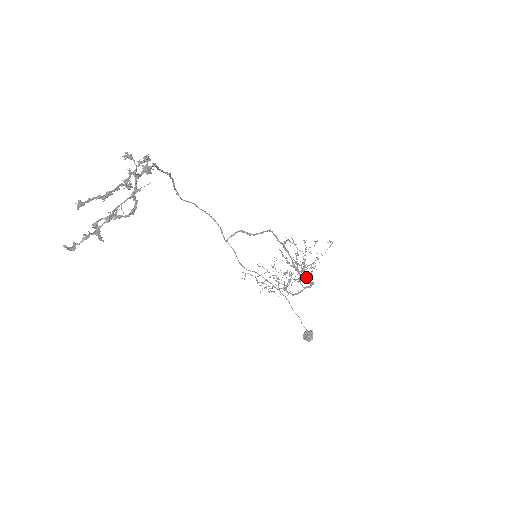
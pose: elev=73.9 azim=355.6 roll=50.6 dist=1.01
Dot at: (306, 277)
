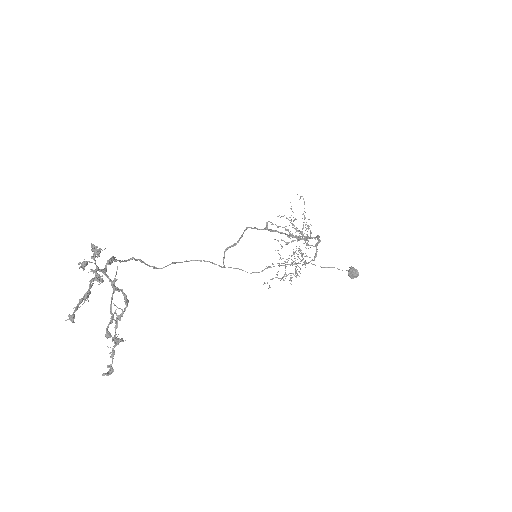
Dot at: occluded
